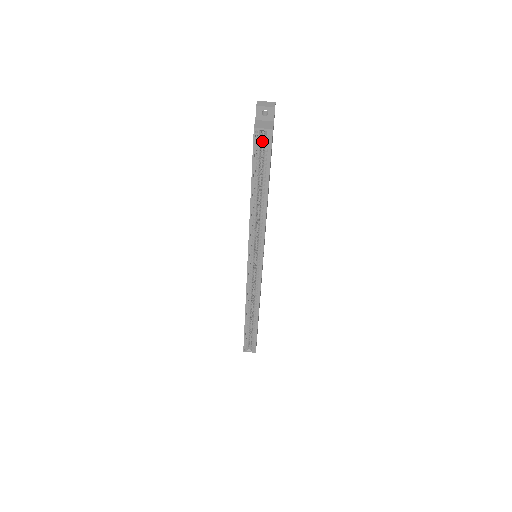
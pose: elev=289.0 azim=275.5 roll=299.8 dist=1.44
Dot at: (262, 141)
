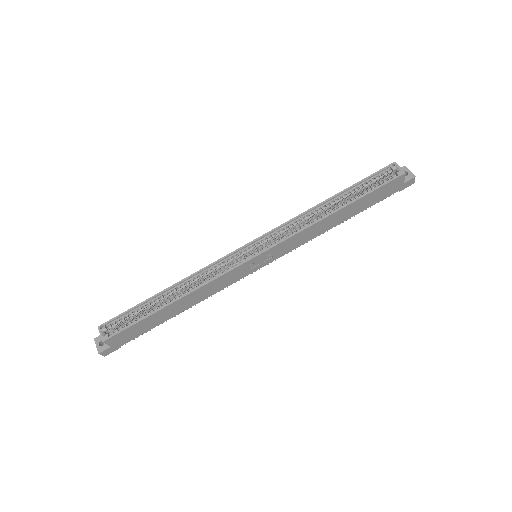
Dot at: (385, 179)
